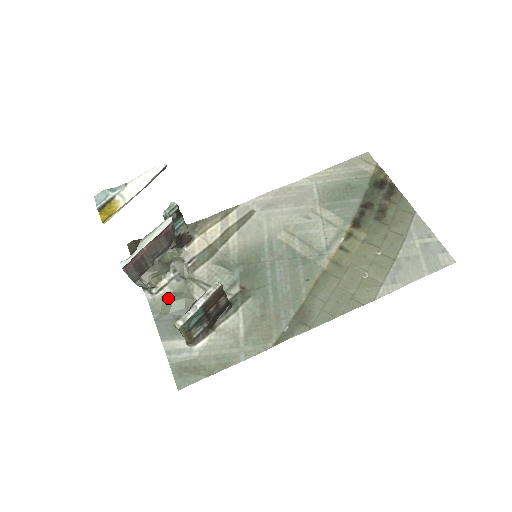
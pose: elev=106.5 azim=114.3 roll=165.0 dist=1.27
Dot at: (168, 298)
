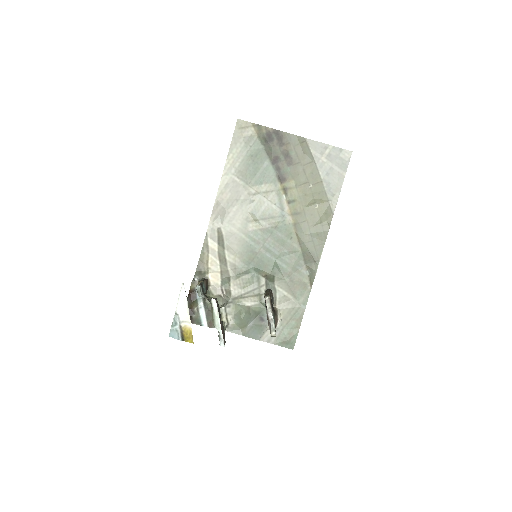
Dot at: (237, 320)
